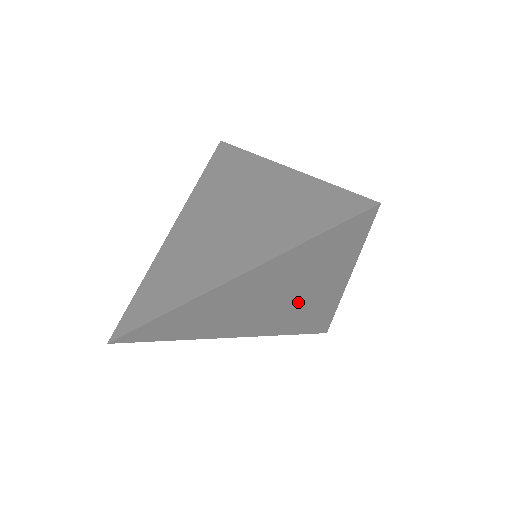
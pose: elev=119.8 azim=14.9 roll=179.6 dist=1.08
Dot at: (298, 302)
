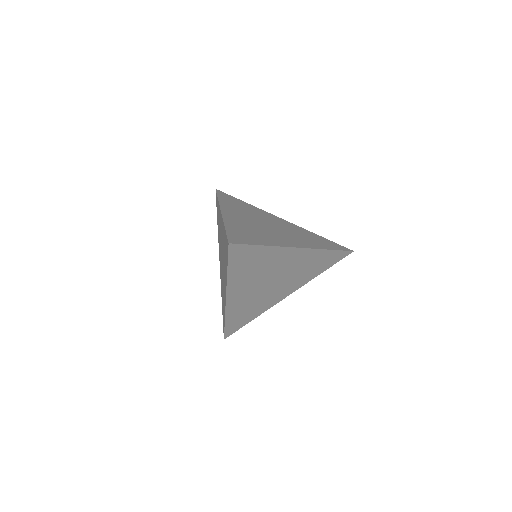
Dot at: (288, 270)
